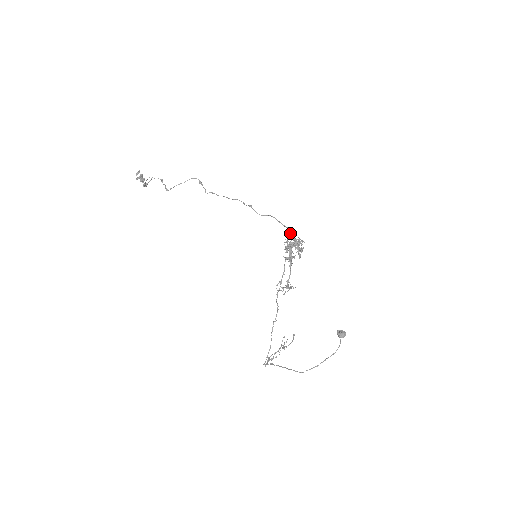
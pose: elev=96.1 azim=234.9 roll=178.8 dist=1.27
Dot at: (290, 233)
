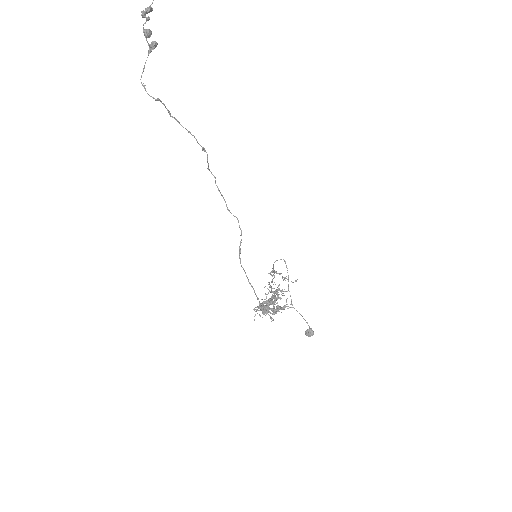
Dot at: (262, 309)
